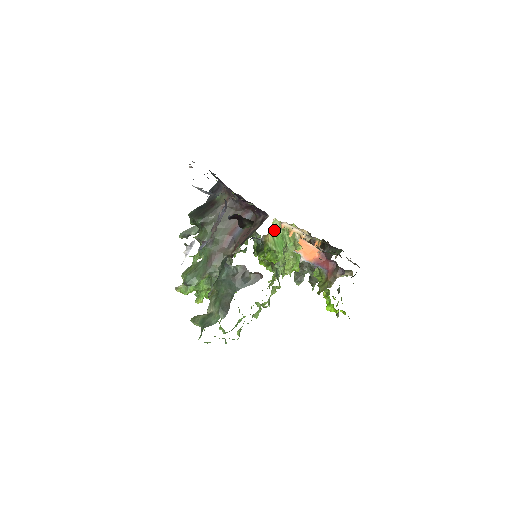
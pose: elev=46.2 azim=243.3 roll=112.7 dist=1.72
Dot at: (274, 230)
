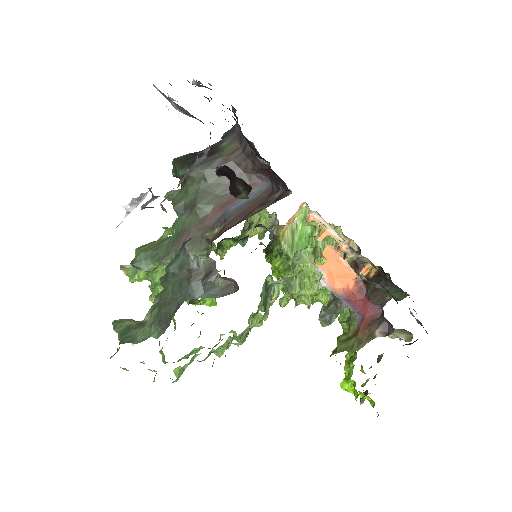
Dot at: (299, 223)
